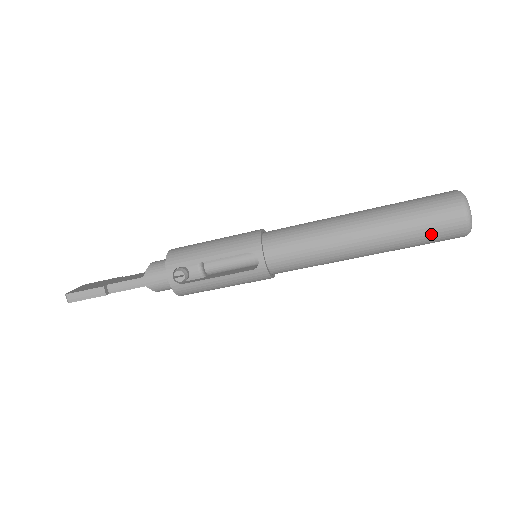
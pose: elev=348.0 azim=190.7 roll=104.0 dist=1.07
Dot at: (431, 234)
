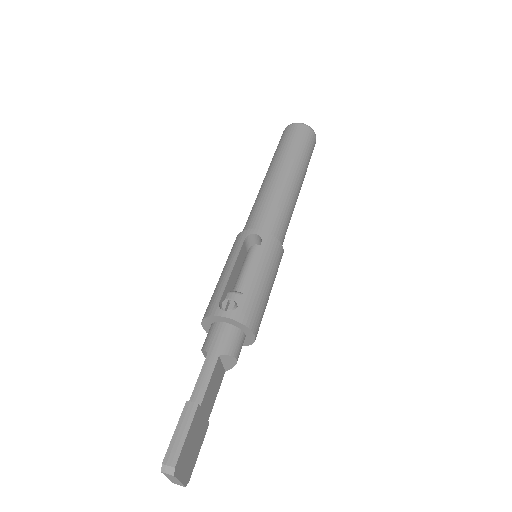
Dot at: (301, 141)
